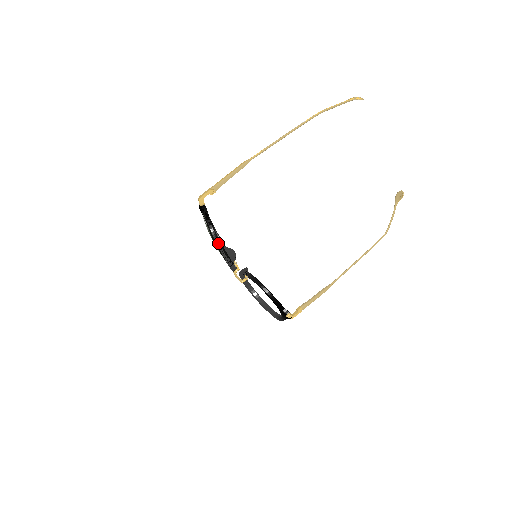
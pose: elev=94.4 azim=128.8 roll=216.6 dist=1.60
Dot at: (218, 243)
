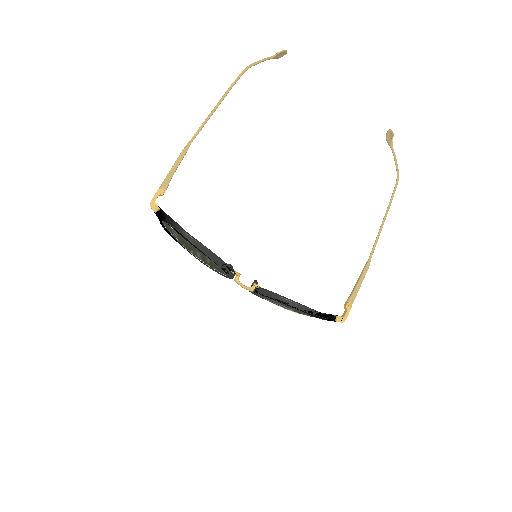
Dot at: (191, 240)
